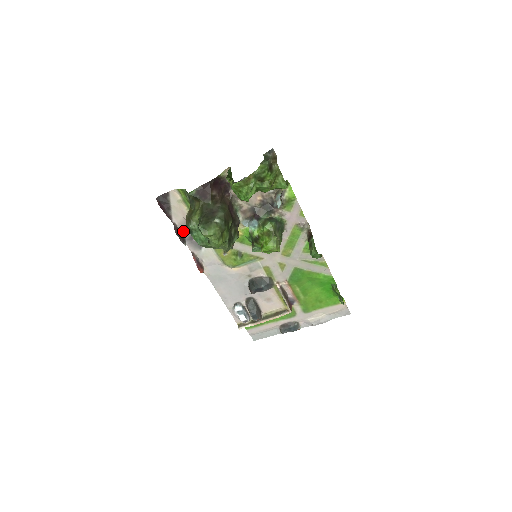
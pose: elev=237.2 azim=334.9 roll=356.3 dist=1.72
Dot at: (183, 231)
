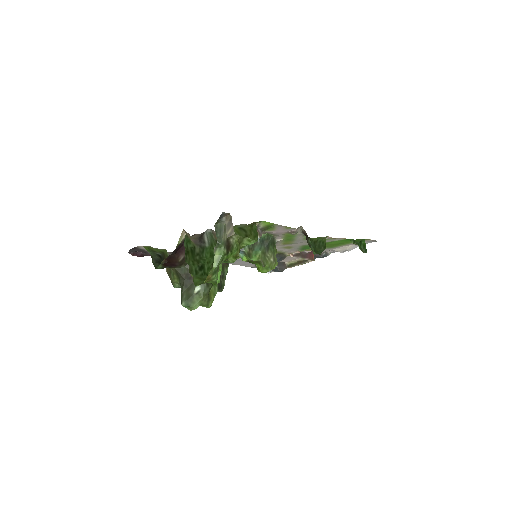
Dot at: occluded
